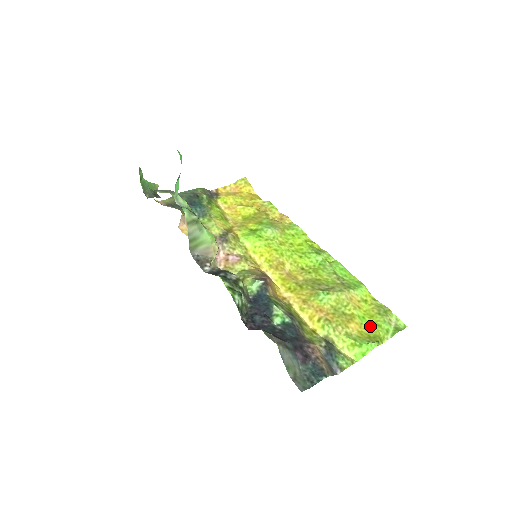
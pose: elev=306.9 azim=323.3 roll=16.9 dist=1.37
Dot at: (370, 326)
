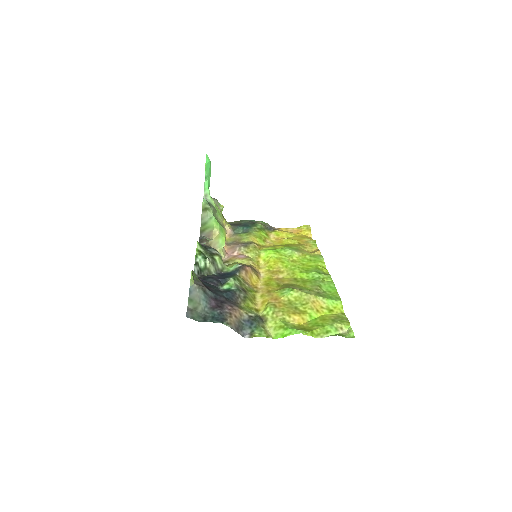
Dot at: (314, 324)
